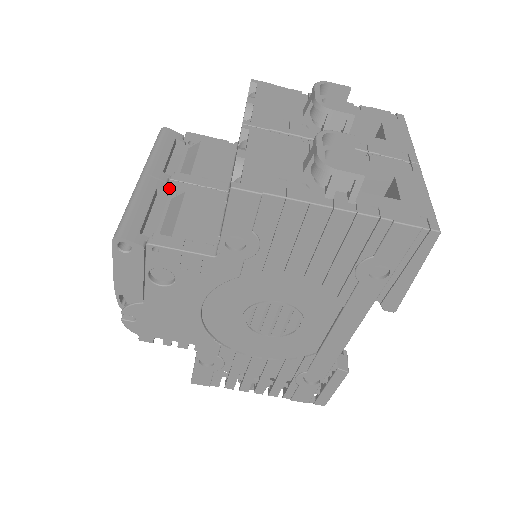
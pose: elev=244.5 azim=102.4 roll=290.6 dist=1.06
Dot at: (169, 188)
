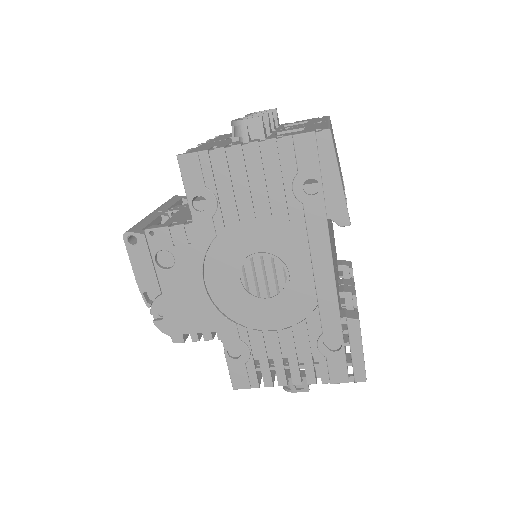
Dot at: (168, 211)
